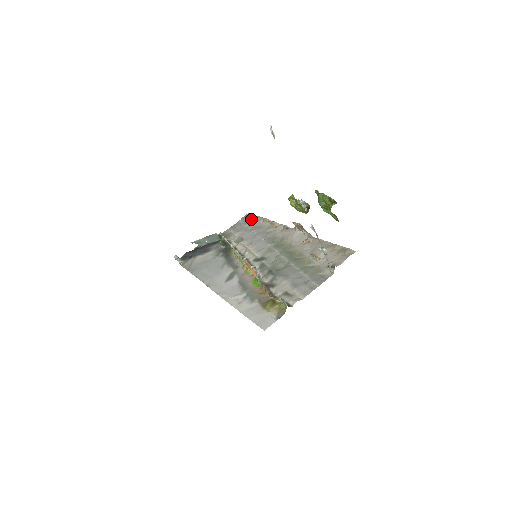
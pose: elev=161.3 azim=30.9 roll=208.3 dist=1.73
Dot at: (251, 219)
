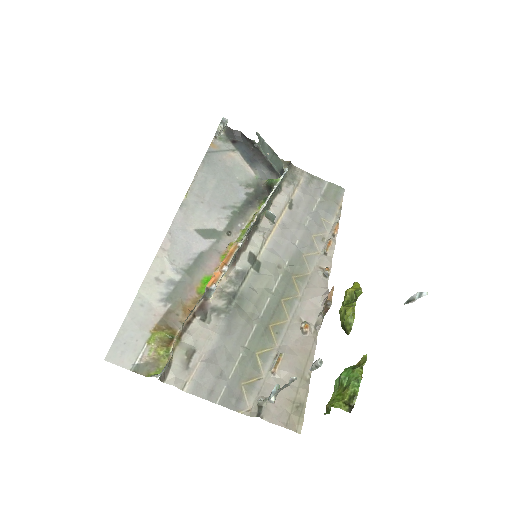
Dot at: (333, 200)
